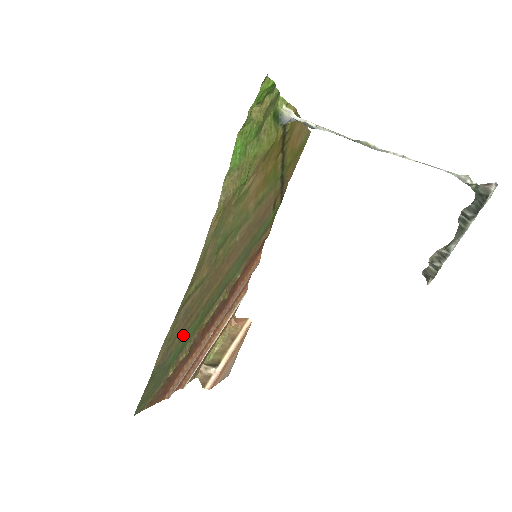
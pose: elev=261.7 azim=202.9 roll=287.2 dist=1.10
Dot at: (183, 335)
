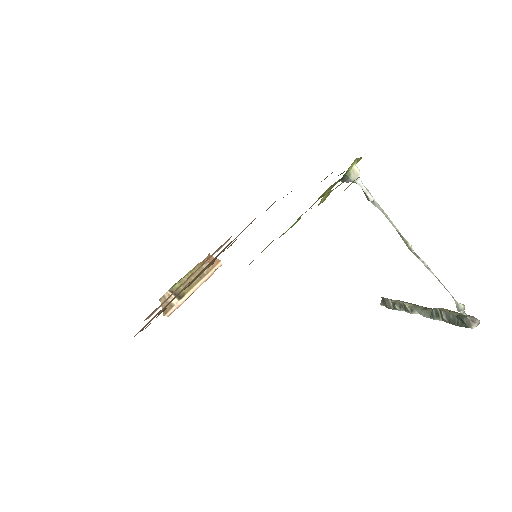
Dot at: occluded
